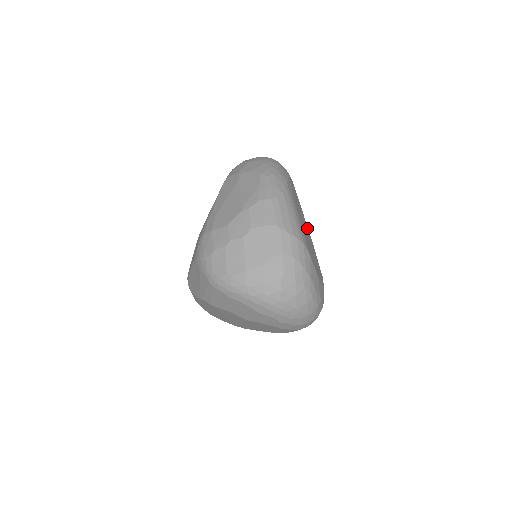
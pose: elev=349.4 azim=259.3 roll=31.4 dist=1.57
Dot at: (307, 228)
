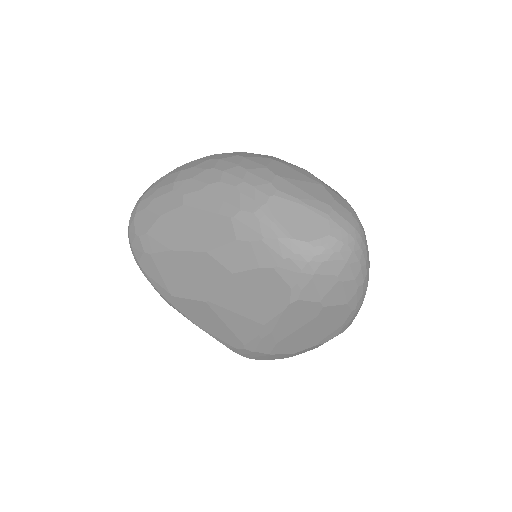
Dot at: occluded
